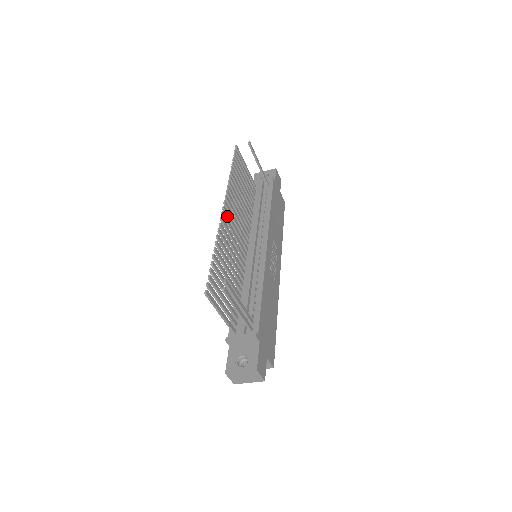
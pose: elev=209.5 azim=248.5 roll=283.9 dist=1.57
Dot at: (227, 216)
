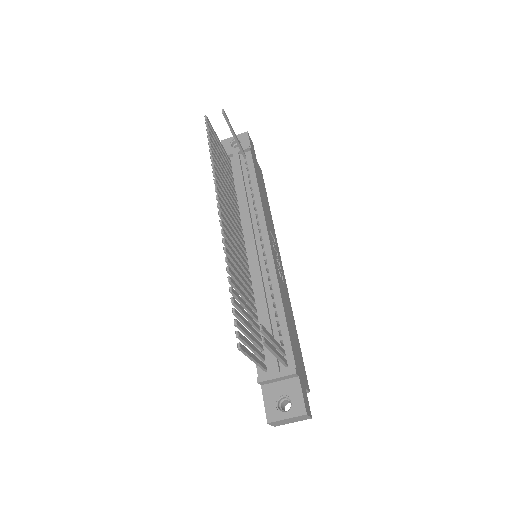
Dot at: (224, 222)
